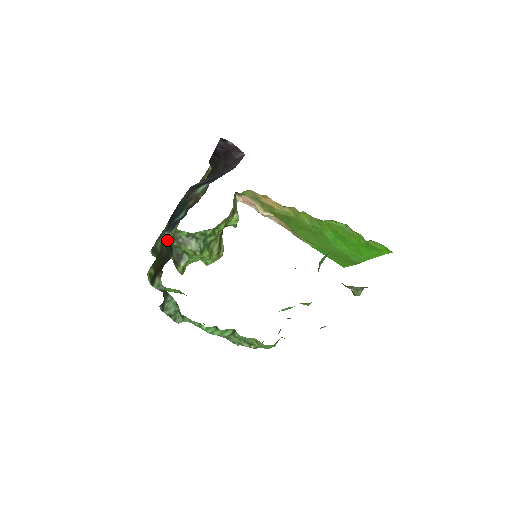
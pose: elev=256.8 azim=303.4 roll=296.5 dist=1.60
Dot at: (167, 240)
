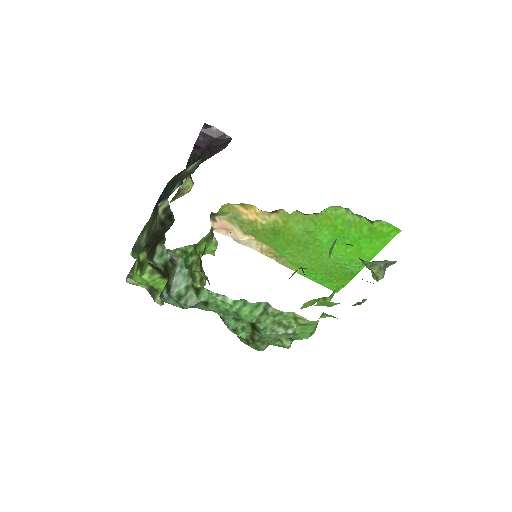
Dot at: (164, 208)
